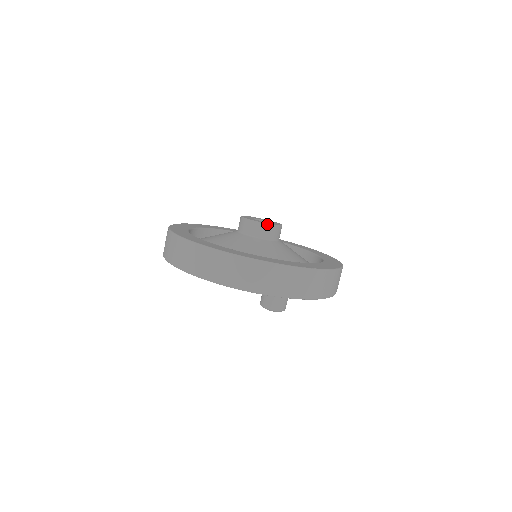
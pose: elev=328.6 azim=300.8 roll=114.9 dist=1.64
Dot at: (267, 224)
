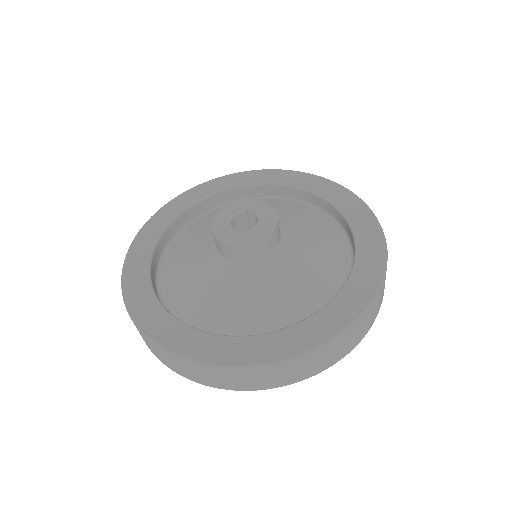
Dot at: (255, 243)
